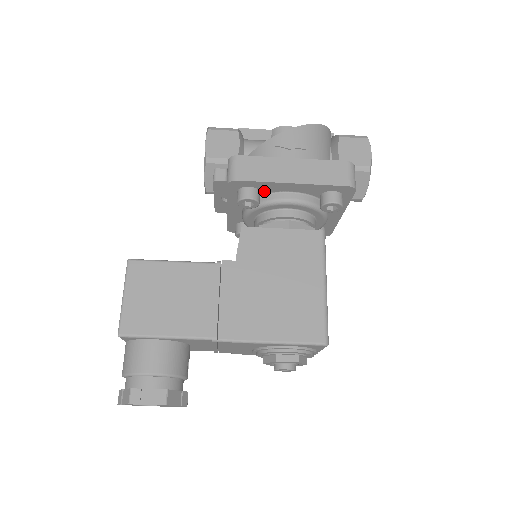
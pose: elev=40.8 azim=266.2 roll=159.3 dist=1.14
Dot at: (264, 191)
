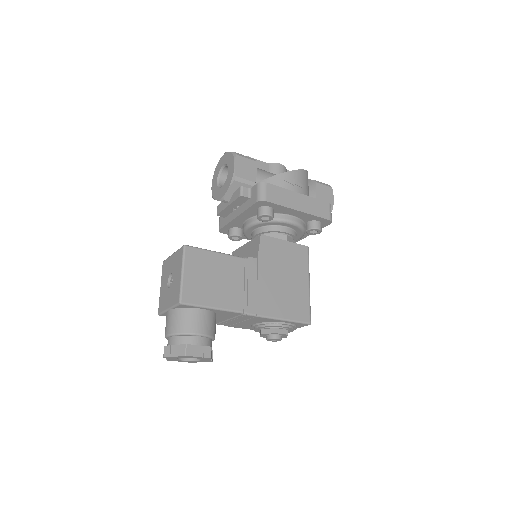
Dot at: (276, 211)
